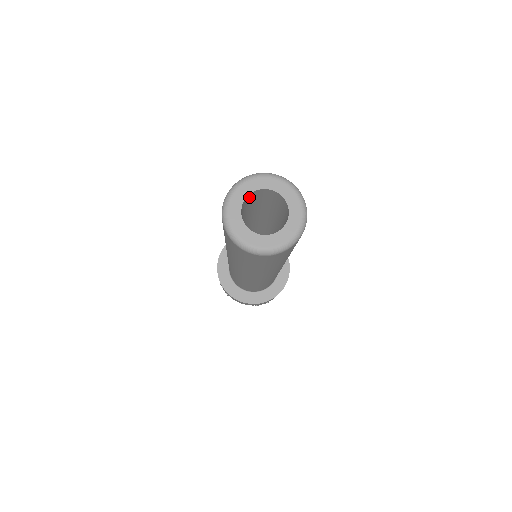
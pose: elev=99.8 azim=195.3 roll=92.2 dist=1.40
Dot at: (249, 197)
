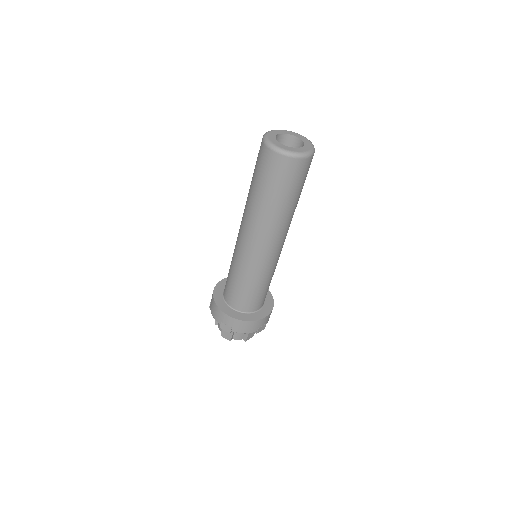
Dot at: (288, 140)
